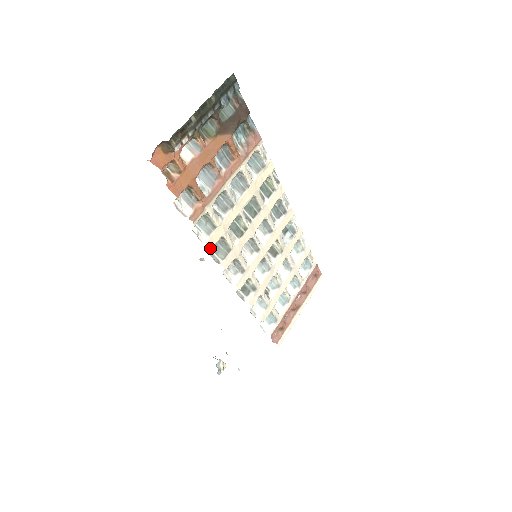
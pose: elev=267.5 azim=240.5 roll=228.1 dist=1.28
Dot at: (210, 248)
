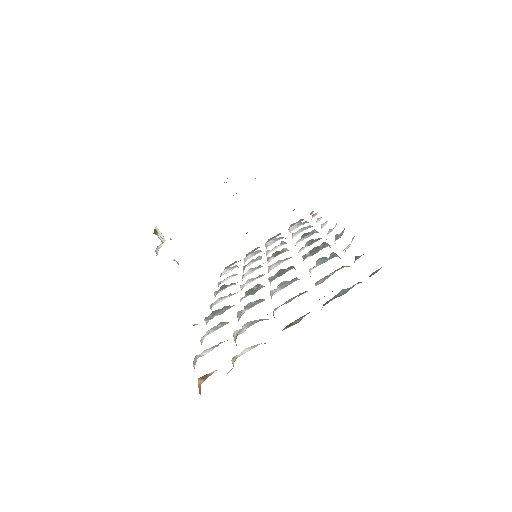
Dot at: (210, 315)
